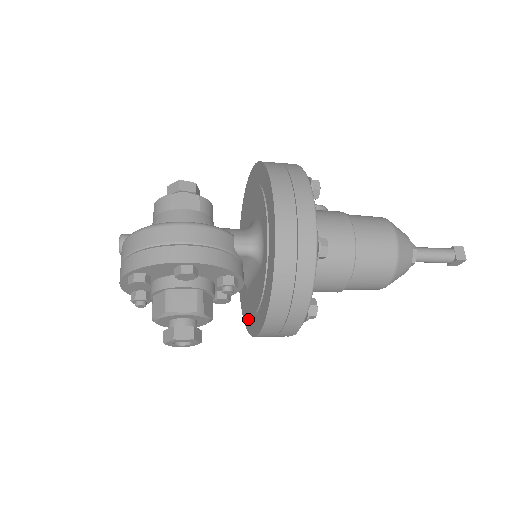
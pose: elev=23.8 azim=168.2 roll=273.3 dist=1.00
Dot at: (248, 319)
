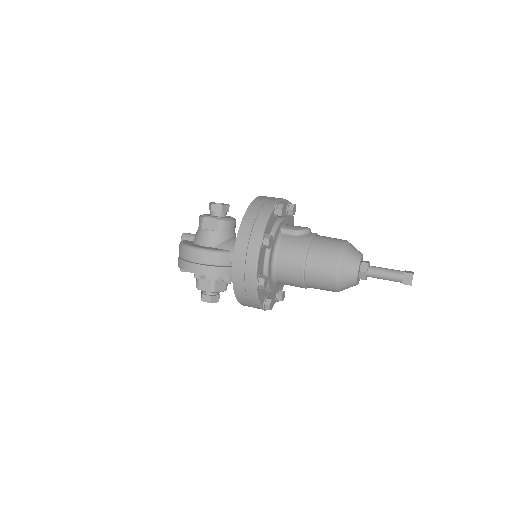
Dot at: occluded
